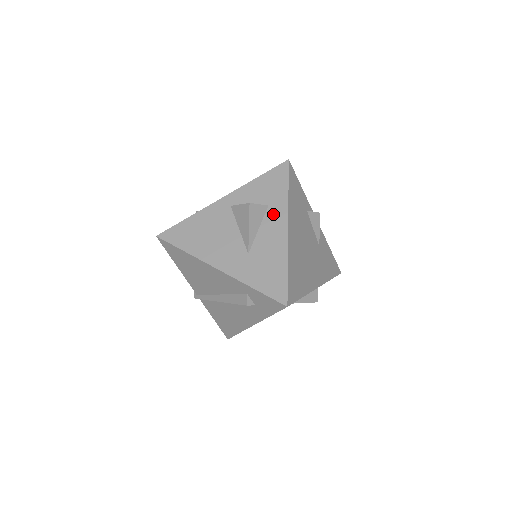
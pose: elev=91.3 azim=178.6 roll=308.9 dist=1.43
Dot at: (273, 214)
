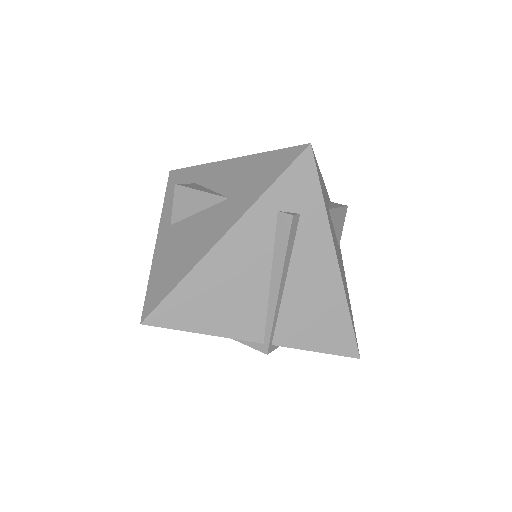
Dot at: (206, 177)
